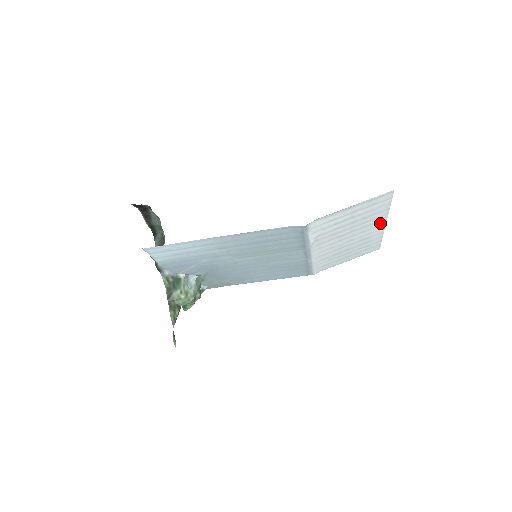
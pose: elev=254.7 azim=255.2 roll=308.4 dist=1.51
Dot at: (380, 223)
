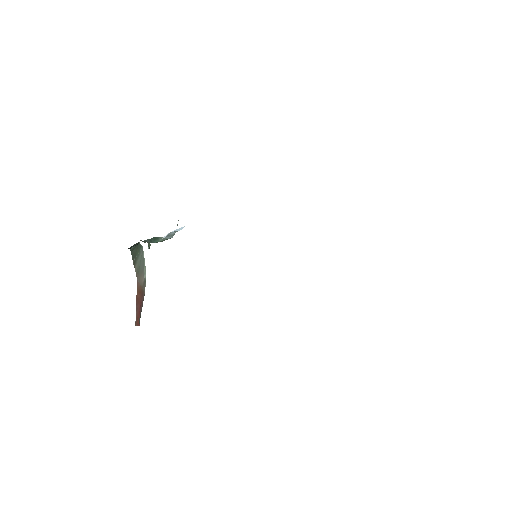
Dot at: occluded
